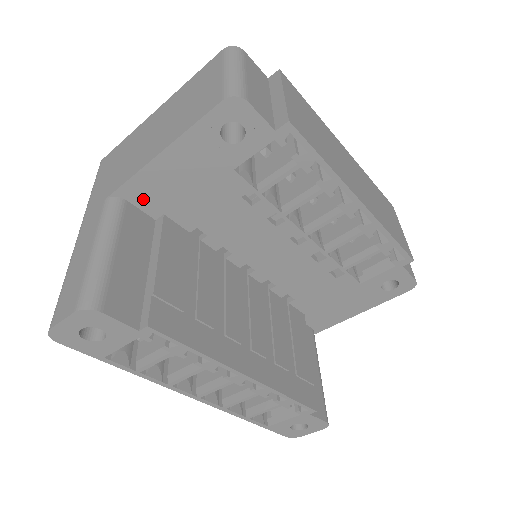
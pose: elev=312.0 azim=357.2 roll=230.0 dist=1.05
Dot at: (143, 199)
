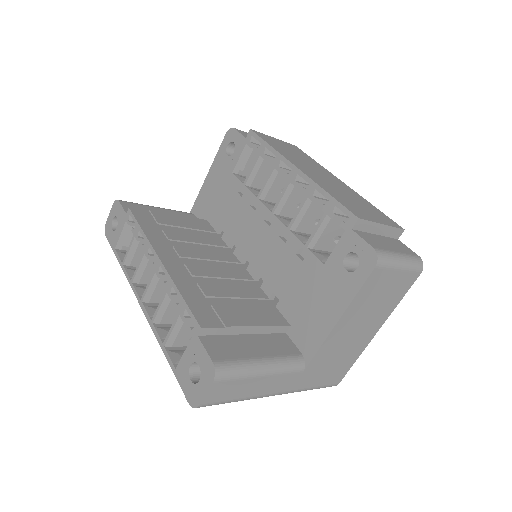
Dot at: (200, 211)
